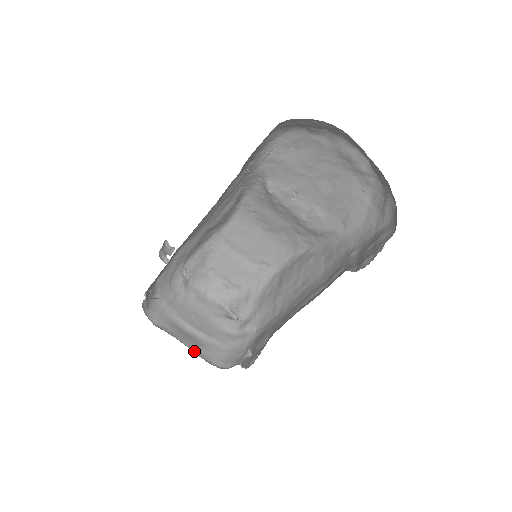
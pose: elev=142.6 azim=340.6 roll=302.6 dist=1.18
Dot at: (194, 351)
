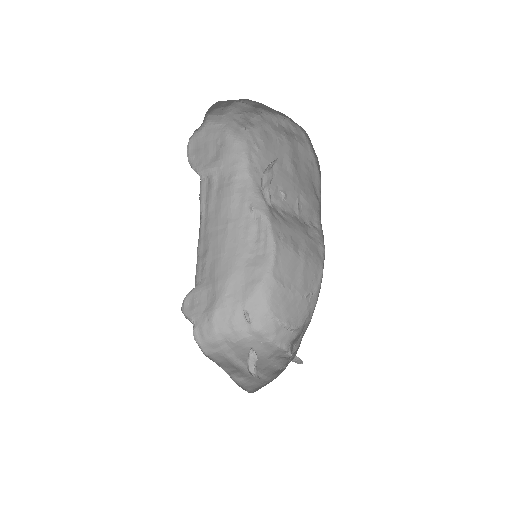
Dot at: (233, 379)
